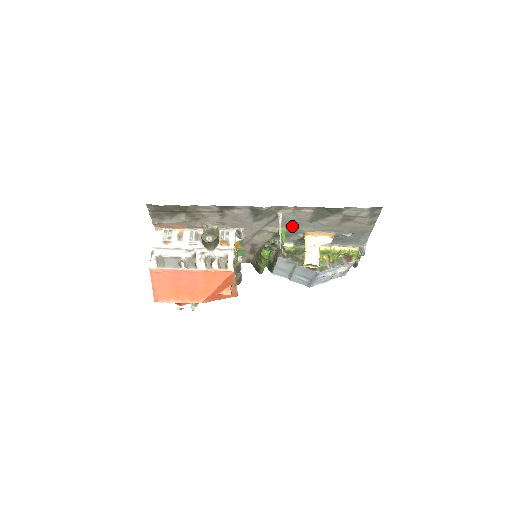
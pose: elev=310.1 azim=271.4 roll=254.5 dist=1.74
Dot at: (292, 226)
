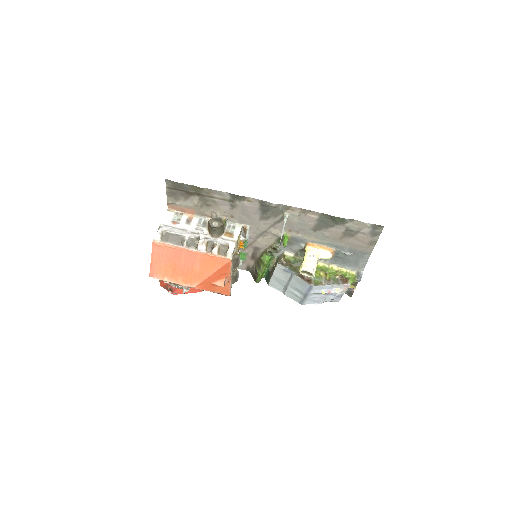
Dot at: (296, 232)
